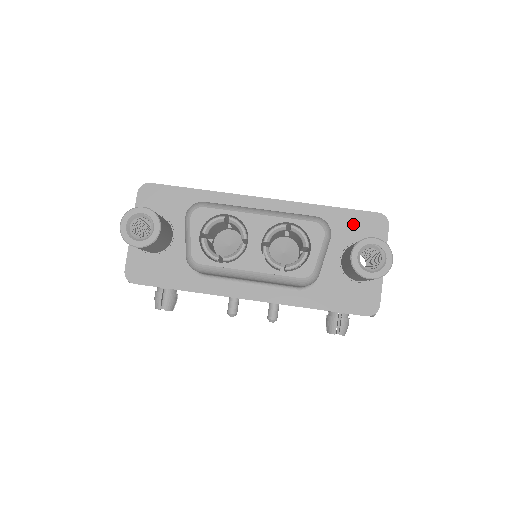
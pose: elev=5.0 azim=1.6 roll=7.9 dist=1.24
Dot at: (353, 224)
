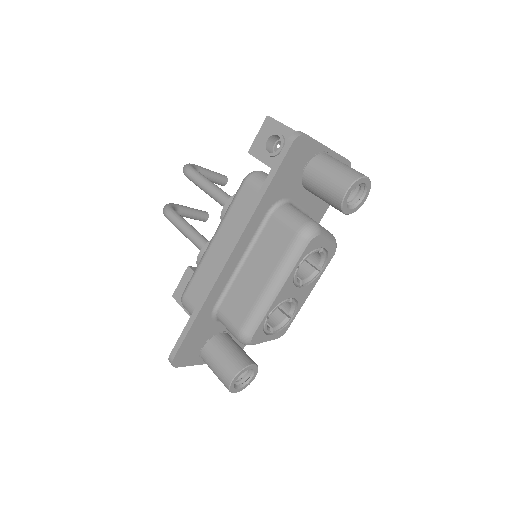
Dot at: (288, 173)
